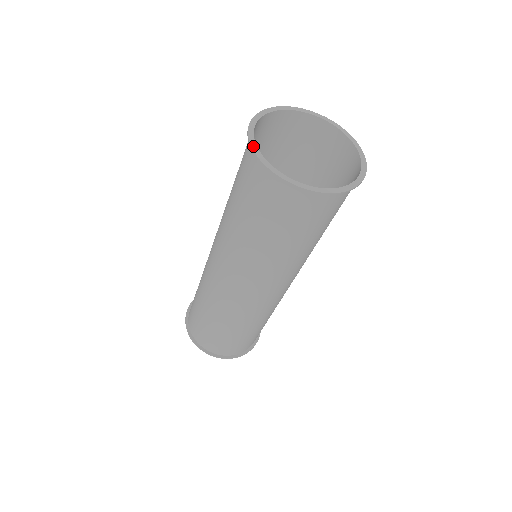
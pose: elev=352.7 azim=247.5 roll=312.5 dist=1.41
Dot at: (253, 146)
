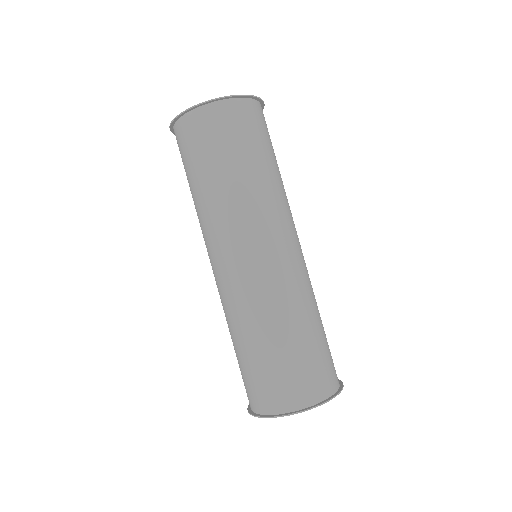
Dot at: occluded
